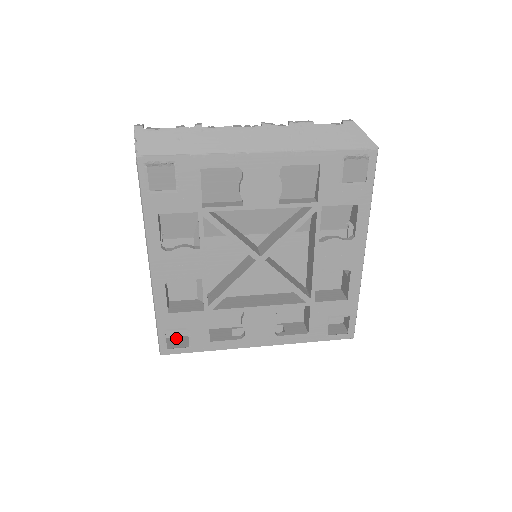
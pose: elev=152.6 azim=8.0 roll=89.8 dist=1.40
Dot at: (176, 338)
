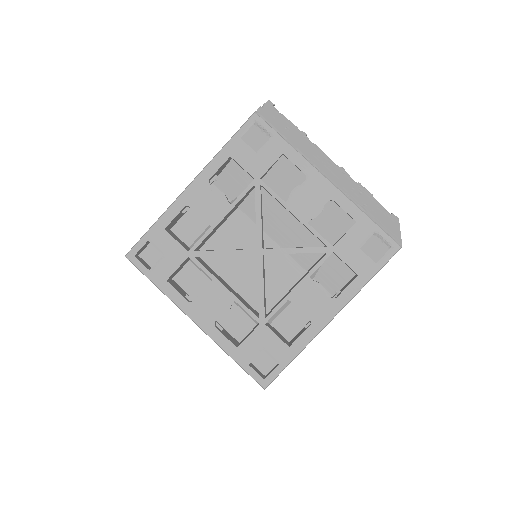
Dot at: (145, 262)
